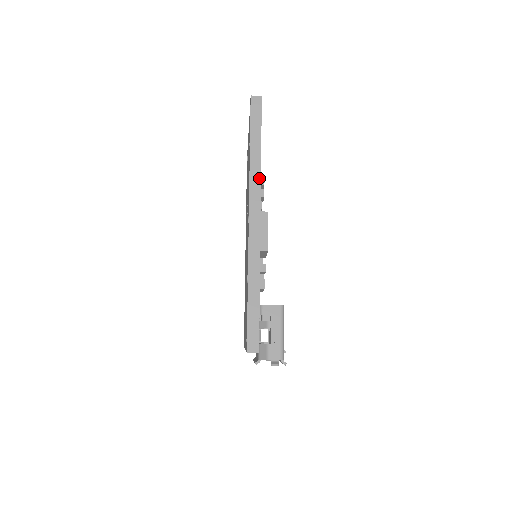
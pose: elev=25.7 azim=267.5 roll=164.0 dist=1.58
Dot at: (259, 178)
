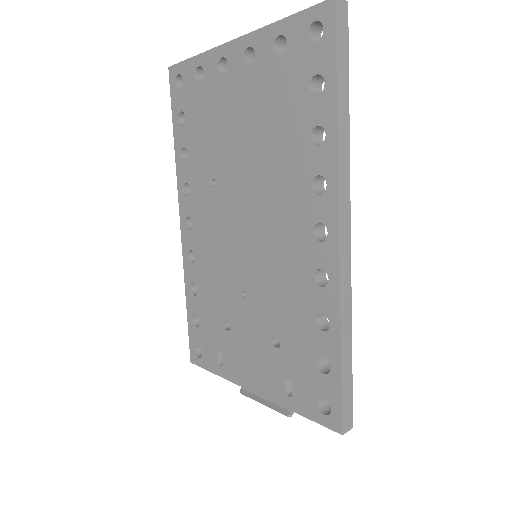
Dot at: (348, 163)
